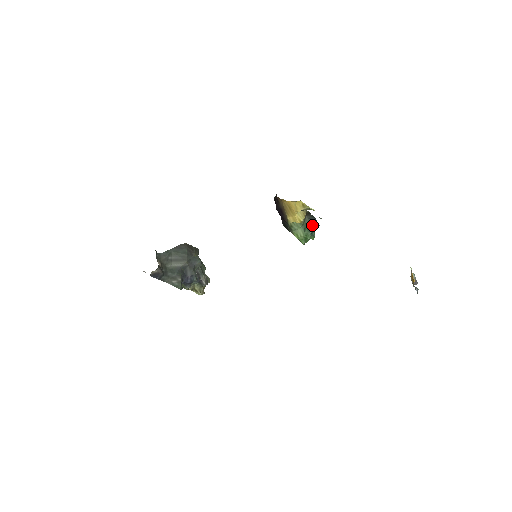
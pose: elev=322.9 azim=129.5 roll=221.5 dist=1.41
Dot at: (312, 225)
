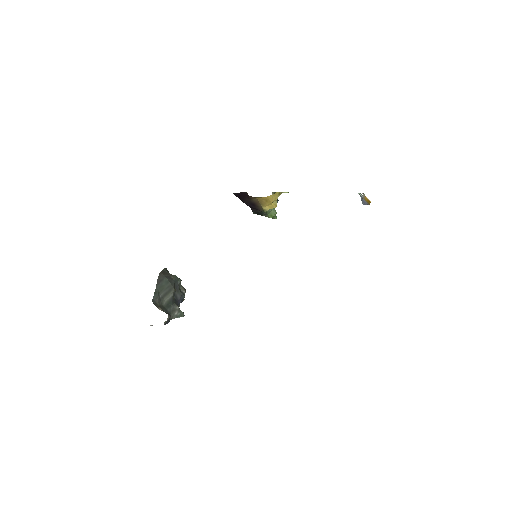
Dot at: occluded
